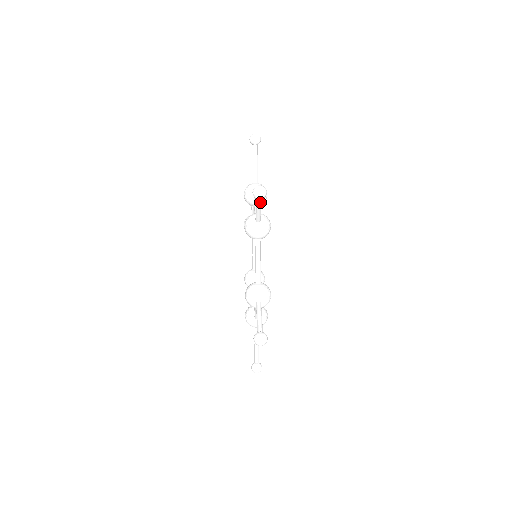
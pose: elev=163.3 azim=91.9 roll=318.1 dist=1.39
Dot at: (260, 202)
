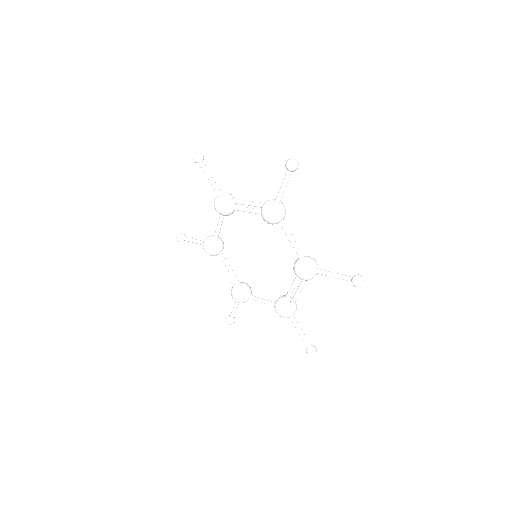
Dot at: occluded
